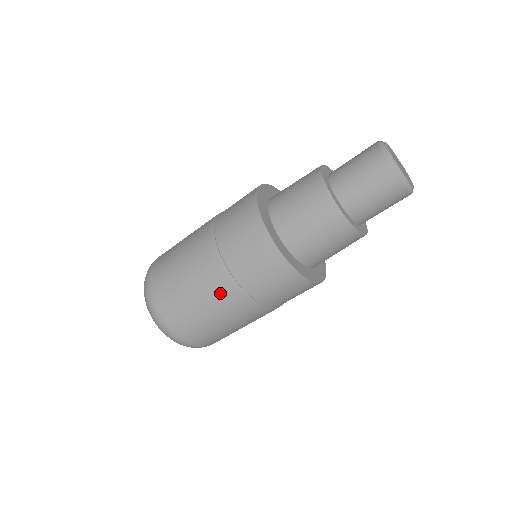
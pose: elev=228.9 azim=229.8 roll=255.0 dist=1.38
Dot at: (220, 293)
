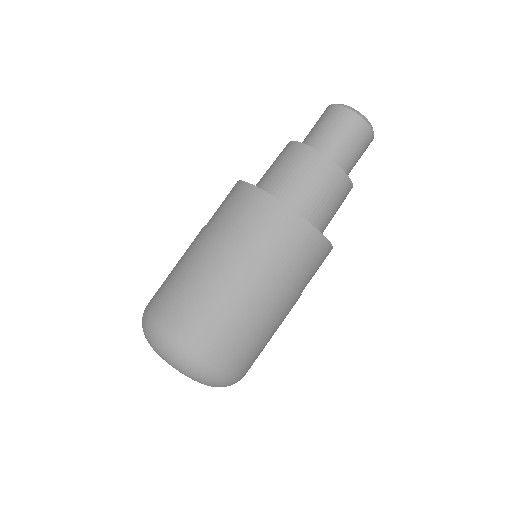
Dot at: (264, 296)
